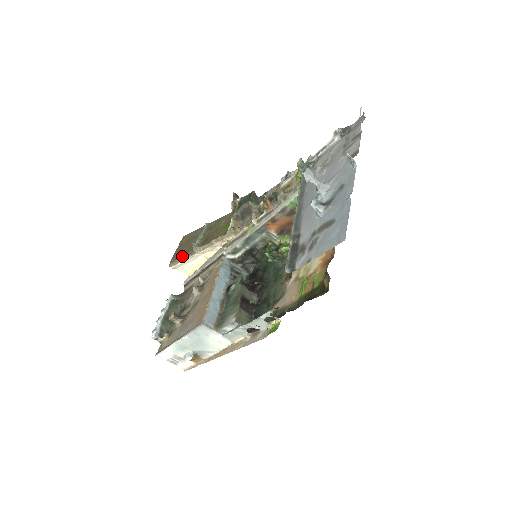
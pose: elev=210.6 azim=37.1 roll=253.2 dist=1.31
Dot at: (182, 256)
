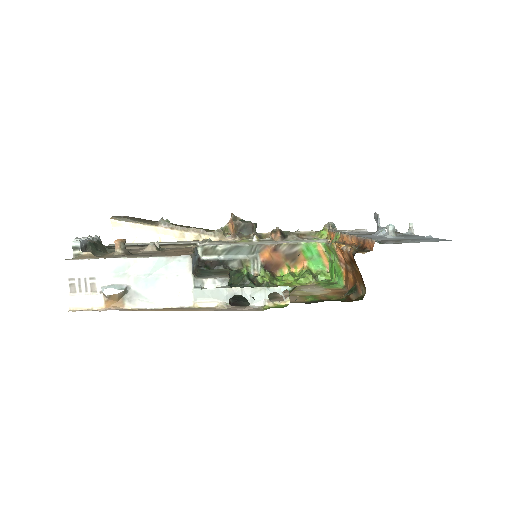
Dot at: (136, 220)
